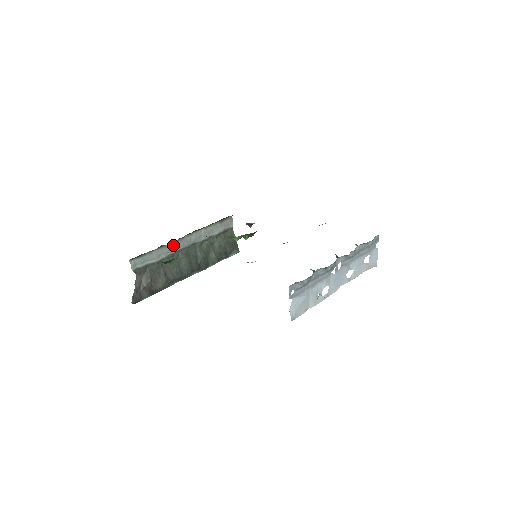
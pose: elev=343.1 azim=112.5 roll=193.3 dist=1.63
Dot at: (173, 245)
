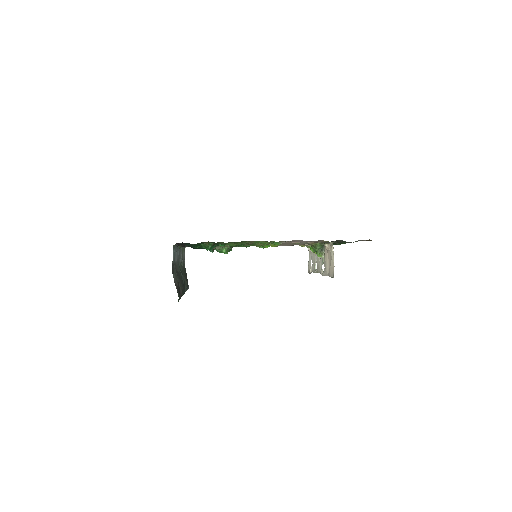
Dot at: occluded
